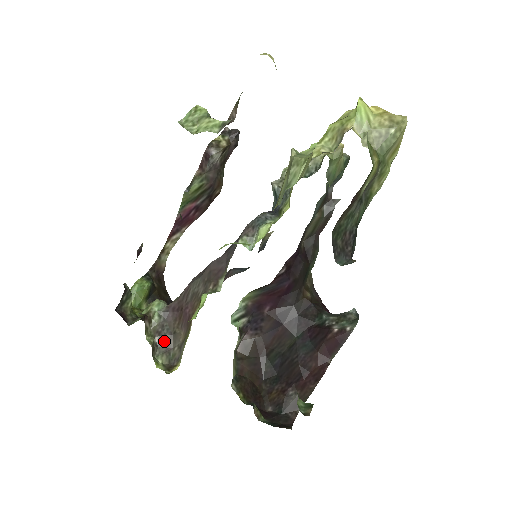
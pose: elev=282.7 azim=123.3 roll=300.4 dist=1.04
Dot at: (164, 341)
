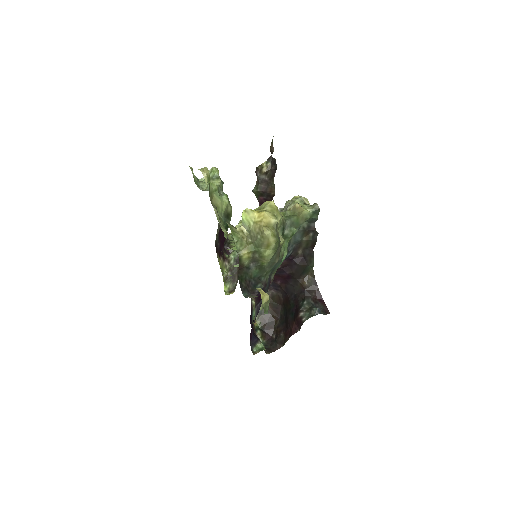
Dot at: (233, 276)
